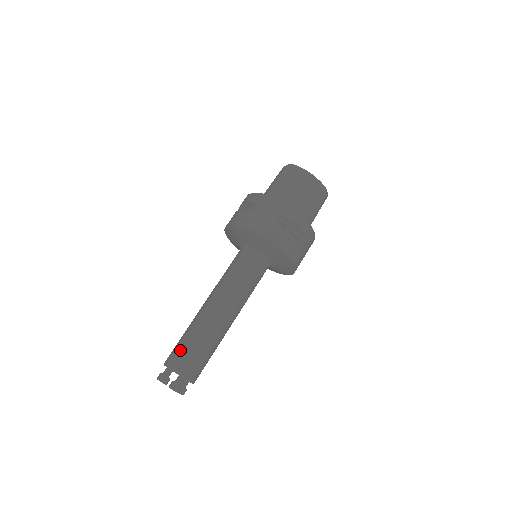
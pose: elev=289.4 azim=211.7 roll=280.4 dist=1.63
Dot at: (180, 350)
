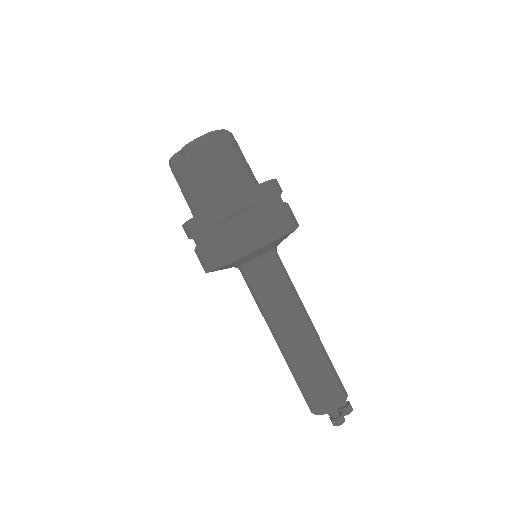
Dot at: (332, 386)
